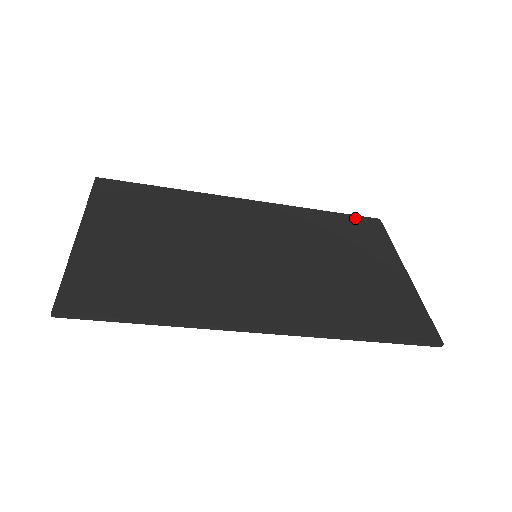
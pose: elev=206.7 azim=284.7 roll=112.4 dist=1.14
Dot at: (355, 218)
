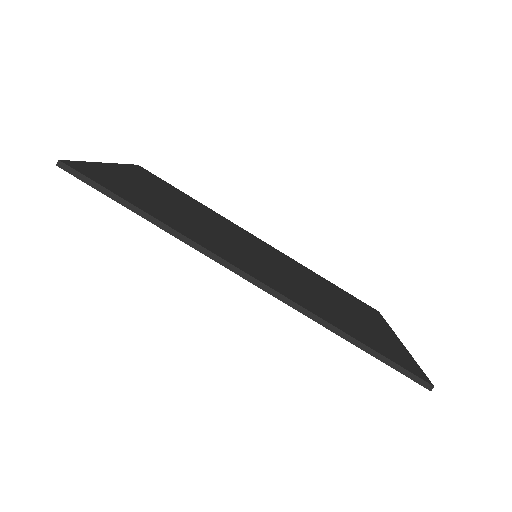
Dot at: (355, 298)
